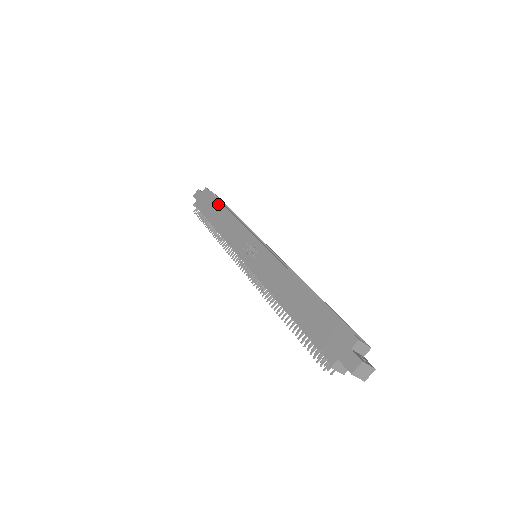
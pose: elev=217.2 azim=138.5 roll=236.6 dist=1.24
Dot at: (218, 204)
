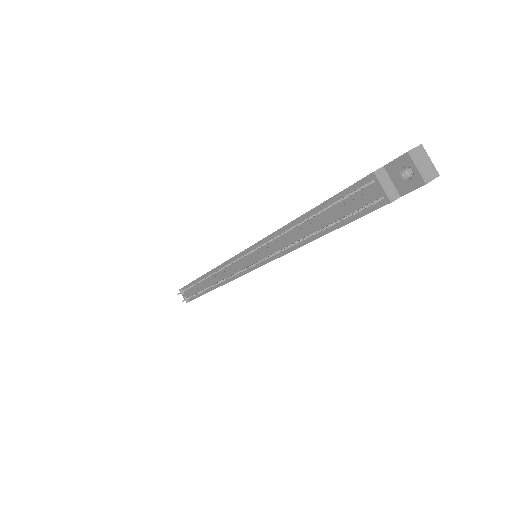
Dot at: occluded
